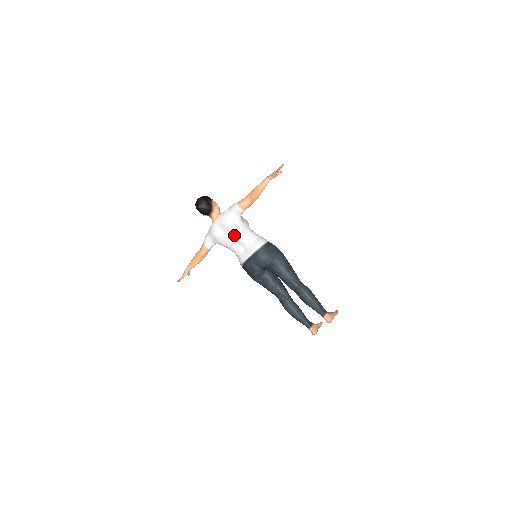
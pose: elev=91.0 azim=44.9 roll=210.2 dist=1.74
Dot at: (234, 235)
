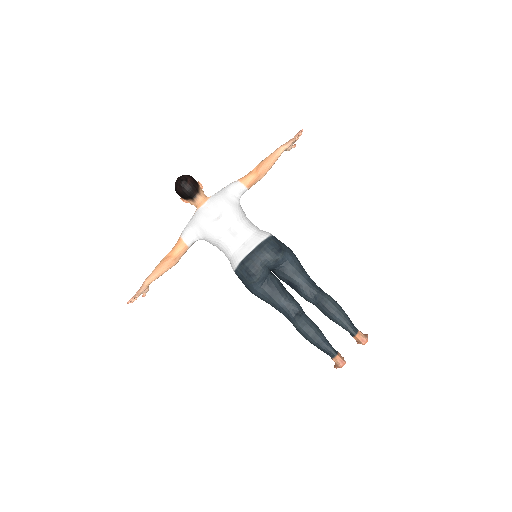
Dot at: (231, 220)
